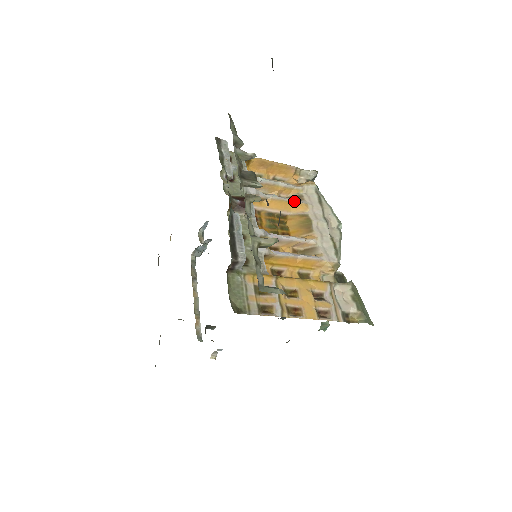
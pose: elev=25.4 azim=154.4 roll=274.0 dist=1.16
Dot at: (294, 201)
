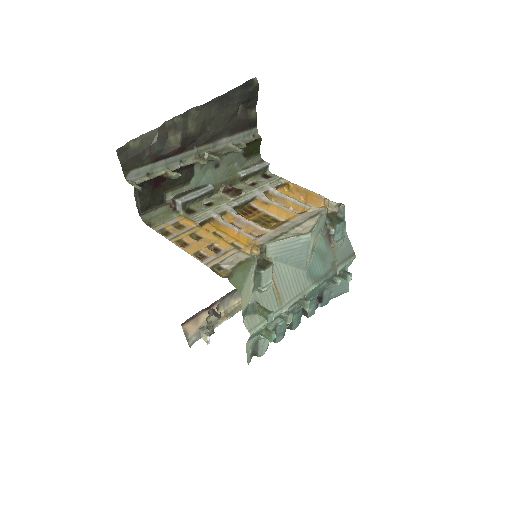
Dot at: (290, 211)
